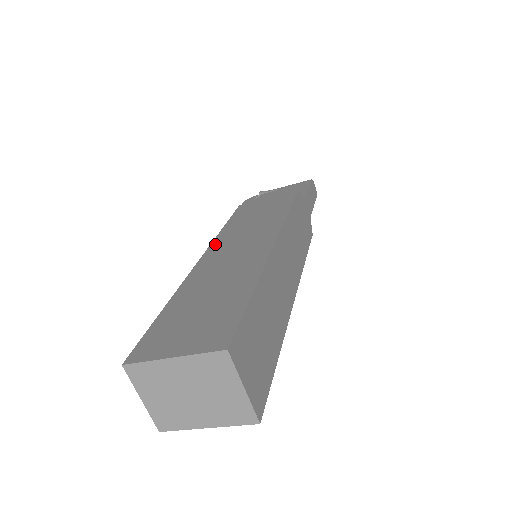
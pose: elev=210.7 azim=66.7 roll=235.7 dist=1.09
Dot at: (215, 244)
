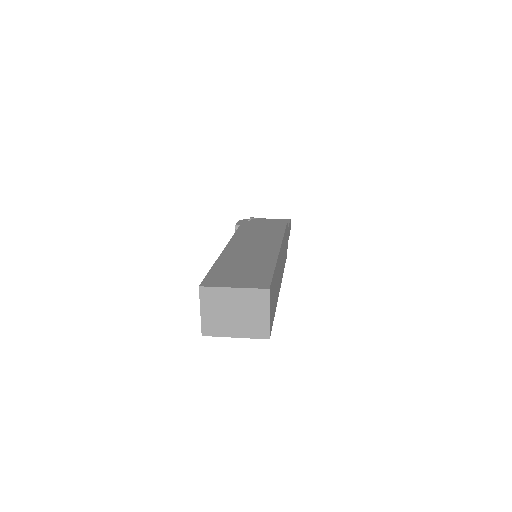
Dot at: (234, 240)
